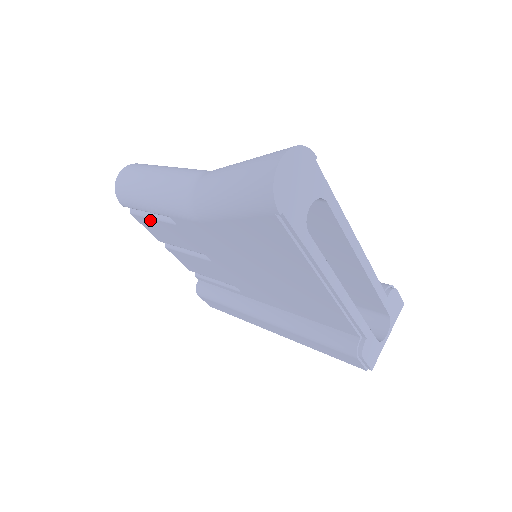
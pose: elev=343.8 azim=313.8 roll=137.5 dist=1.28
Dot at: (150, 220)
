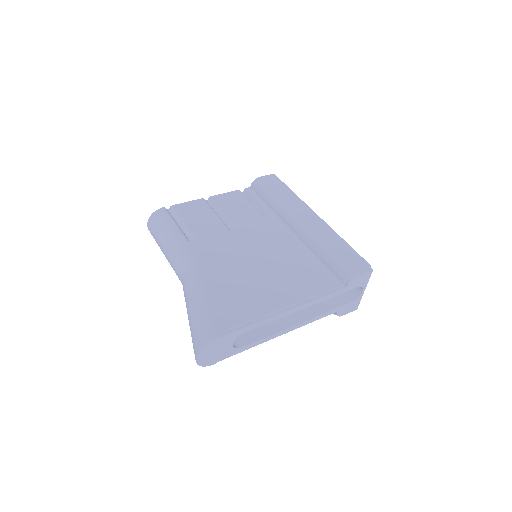
Dot at: occluded
